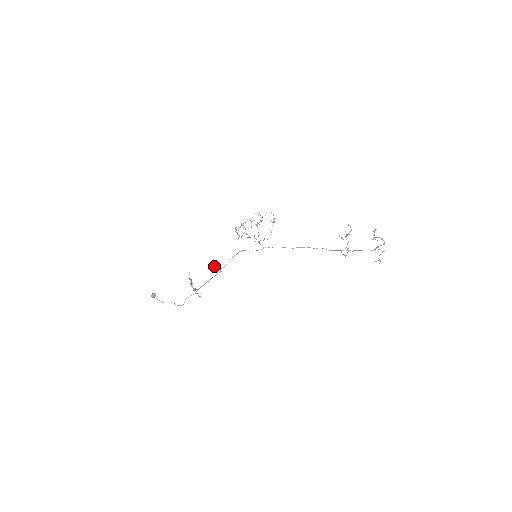
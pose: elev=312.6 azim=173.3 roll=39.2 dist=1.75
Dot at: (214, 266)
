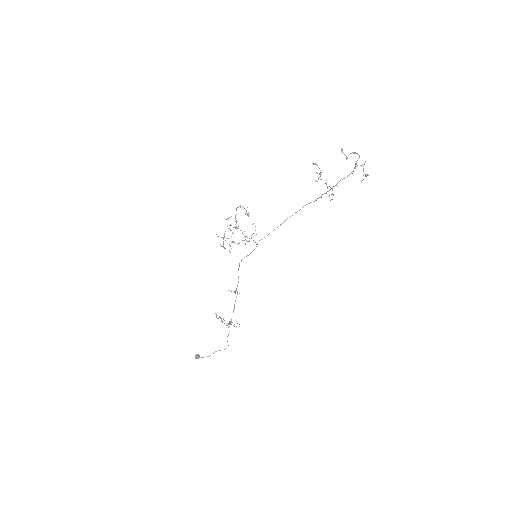
Dot at: occluded
